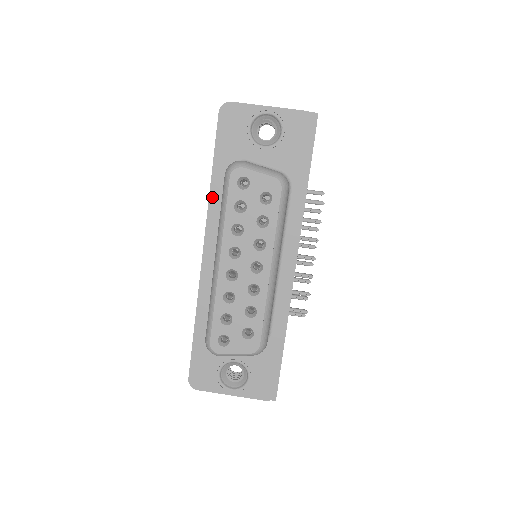
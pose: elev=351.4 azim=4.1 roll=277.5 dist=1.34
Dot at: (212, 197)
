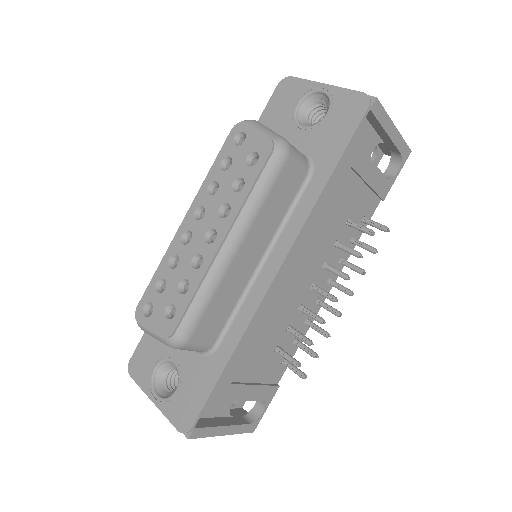
Dot at: occluded
